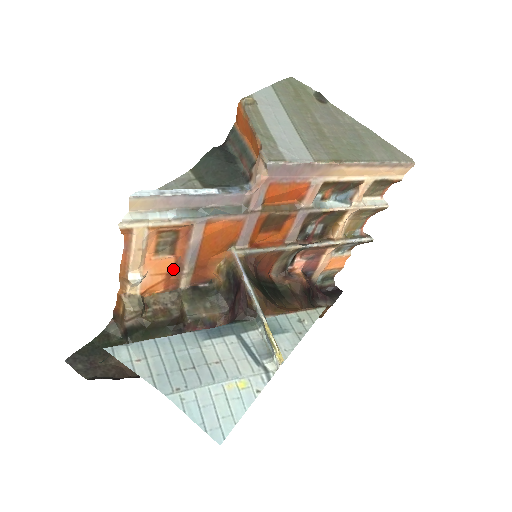
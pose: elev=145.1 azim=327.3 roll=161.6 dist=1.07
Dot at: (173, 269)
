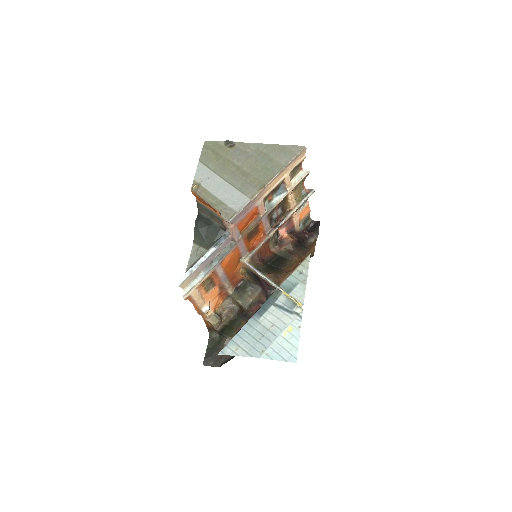
Dot at: (220, 290)
